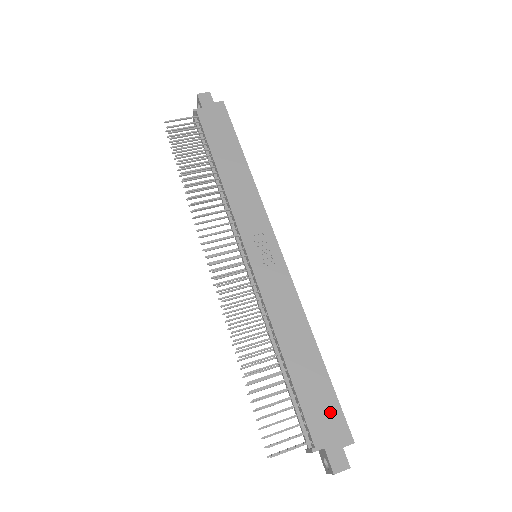
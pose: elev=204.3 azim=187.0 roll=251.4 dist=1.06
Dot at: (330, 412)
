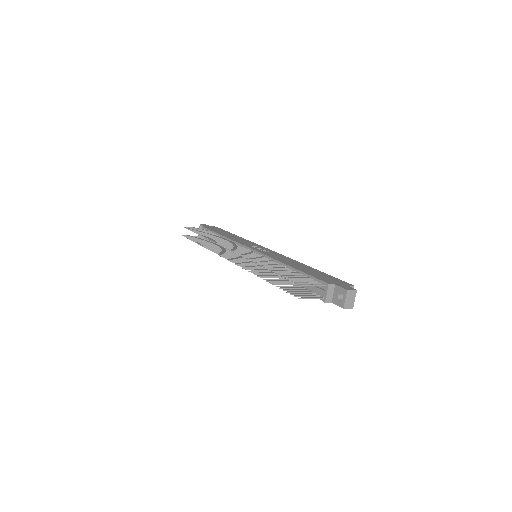
Dot at: (331, 278)
